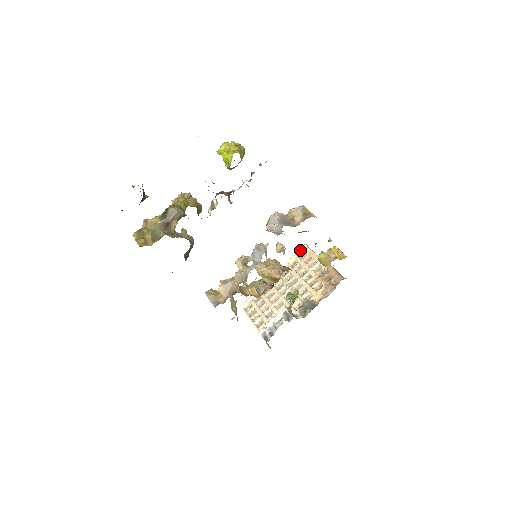
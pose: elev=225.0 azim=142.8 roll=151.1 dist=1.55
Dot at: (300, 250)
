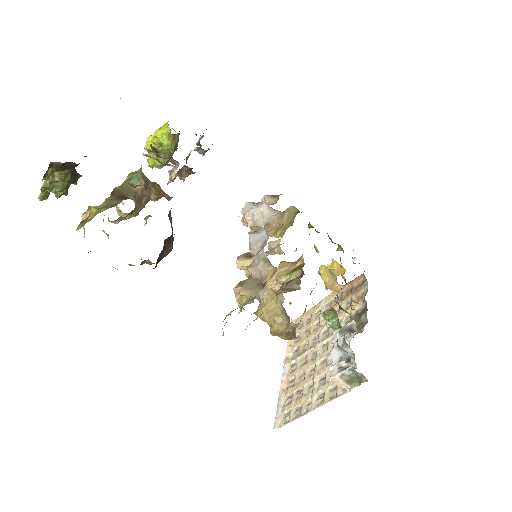
Dot at: occluded
